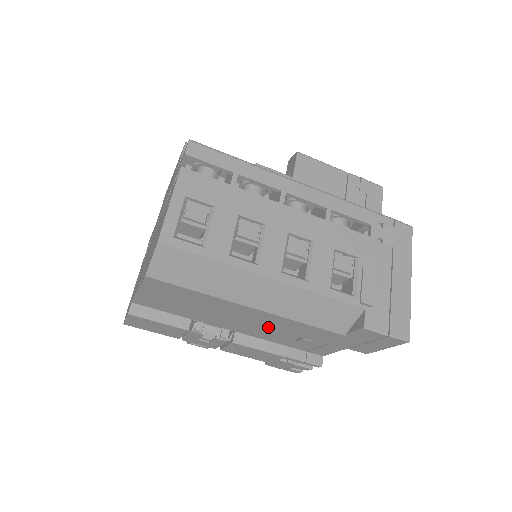
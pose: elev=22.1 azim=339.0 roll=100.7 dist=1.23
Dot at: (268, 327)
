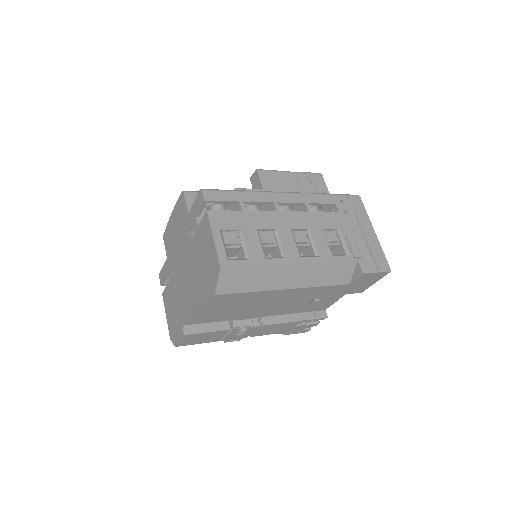
Dot at: (295, 300)
